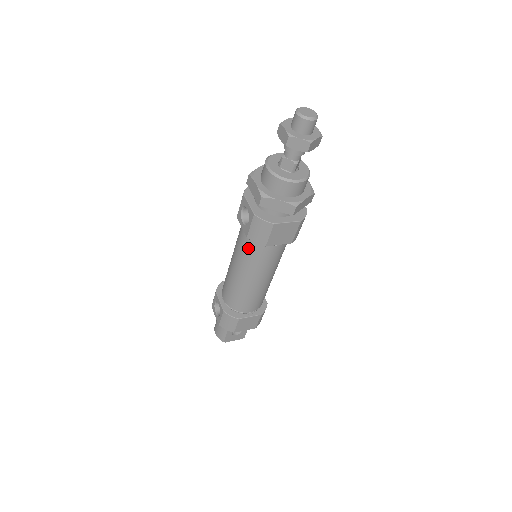
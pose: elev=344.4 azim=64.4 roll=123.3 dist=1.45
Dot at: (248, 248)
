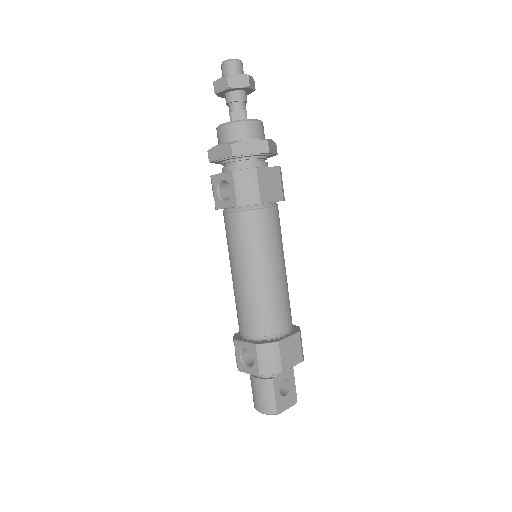
Dot at: (244, 227)
